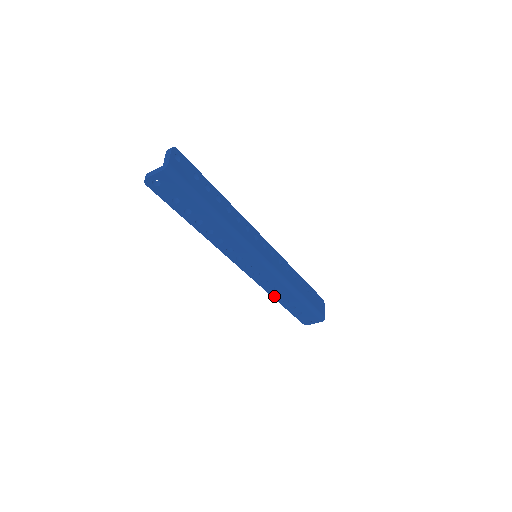
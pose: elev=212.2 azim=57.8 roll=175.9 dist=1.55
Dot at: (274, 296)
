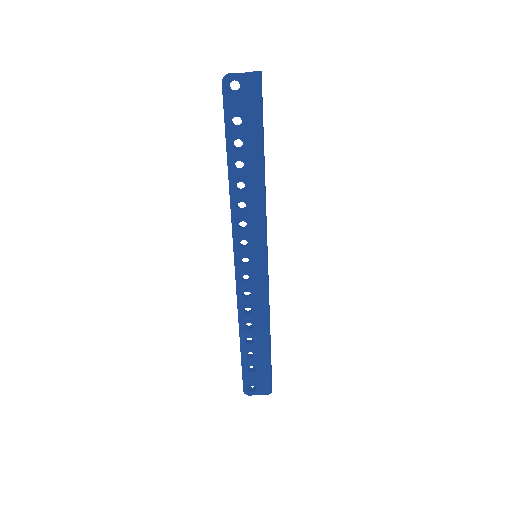
Dot at: (241, 326)
